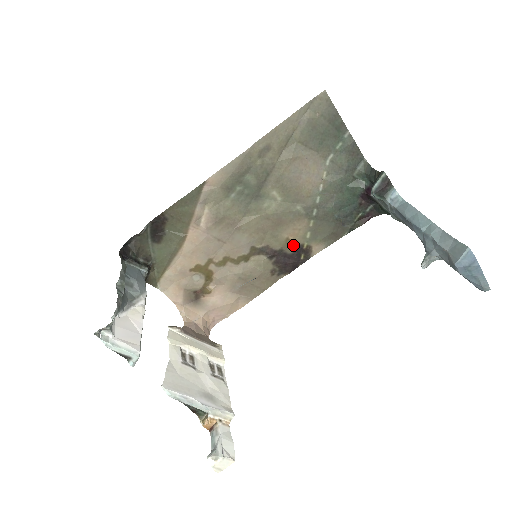
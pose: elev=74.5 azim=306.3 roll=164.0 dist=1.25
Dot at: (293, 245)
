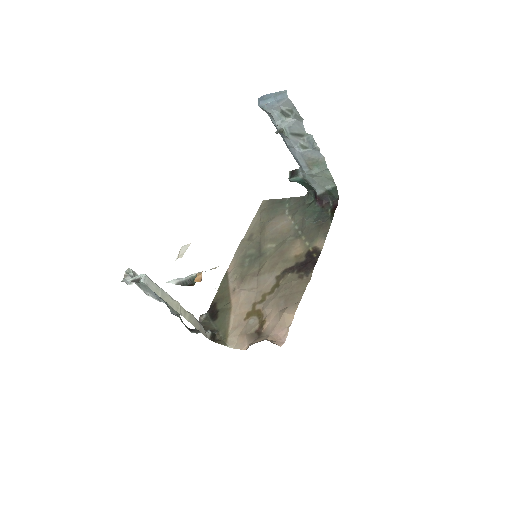
Dot at: (303, 256)
